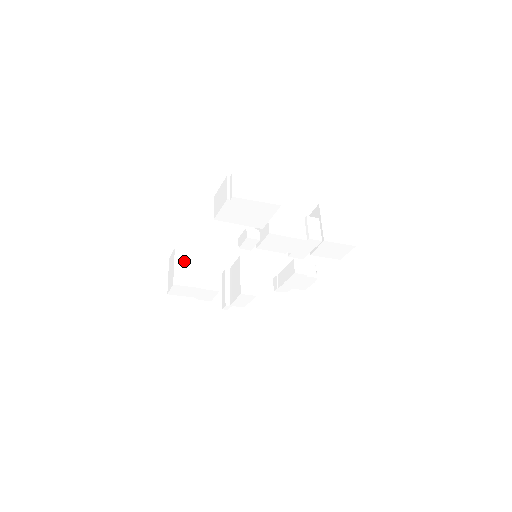
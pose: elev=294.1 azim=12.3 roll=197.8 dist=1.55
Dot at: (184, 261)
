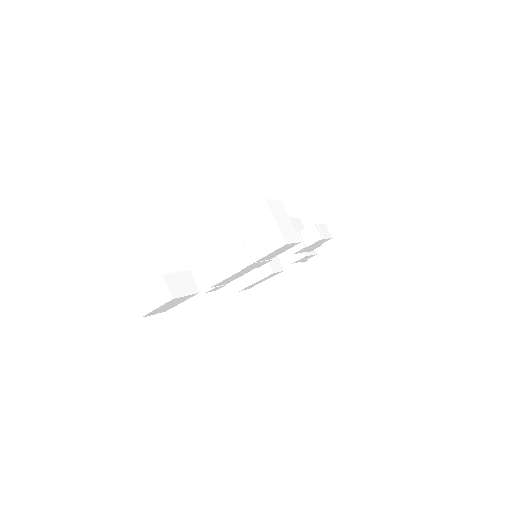
Dot at: occluded
